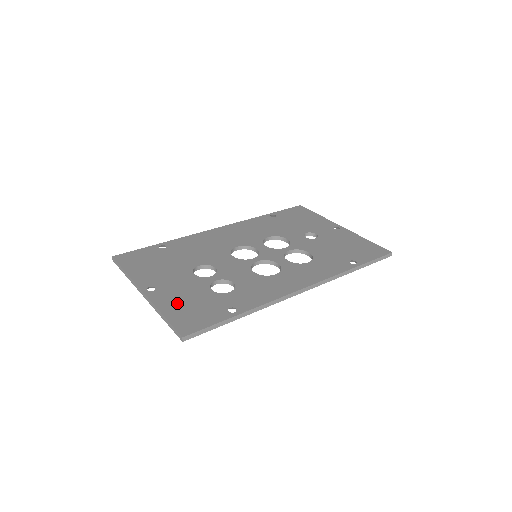
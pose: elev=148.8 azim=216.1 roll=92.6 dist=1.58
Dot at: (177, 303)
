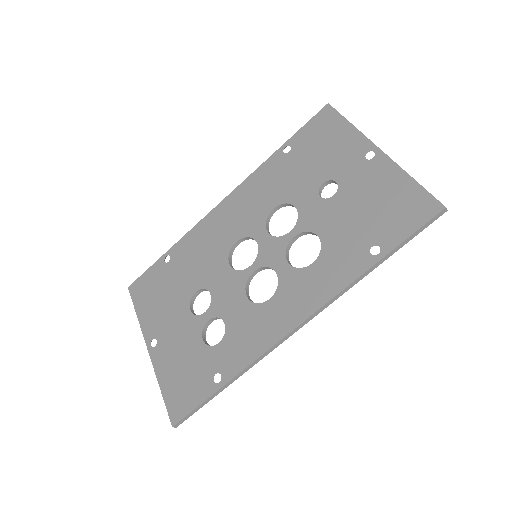
Dot at: (172, 368)
